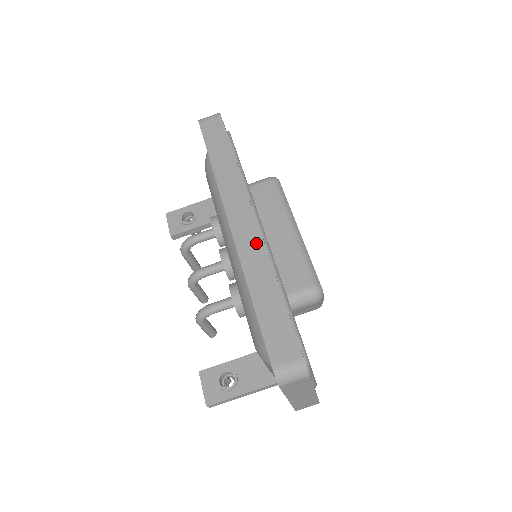
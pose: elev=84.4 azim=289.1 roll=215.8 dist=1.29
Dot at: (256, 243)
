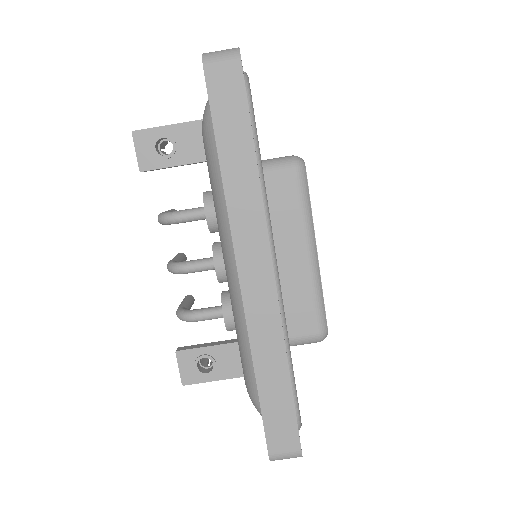
Dot at: (270, 311)
